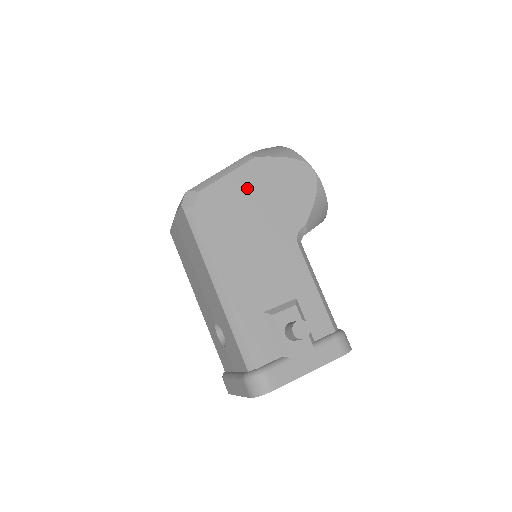
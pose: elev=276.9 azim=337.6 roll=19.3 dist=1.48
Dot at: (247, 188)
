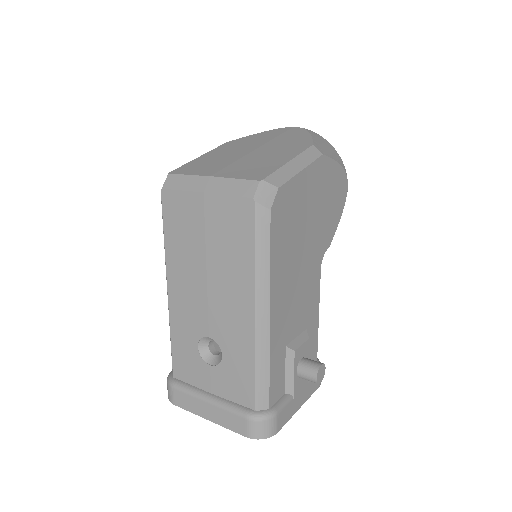
Dot at: (309, 193)
